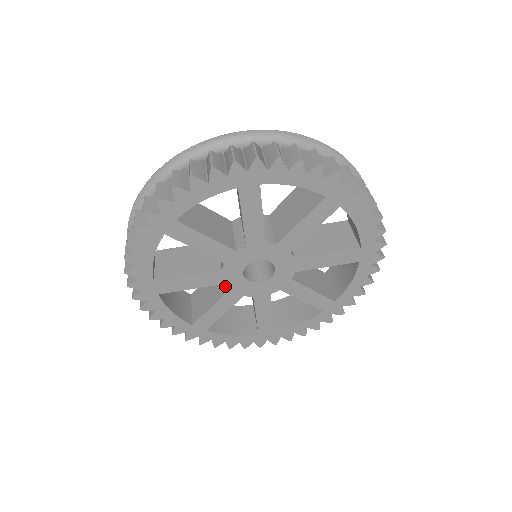
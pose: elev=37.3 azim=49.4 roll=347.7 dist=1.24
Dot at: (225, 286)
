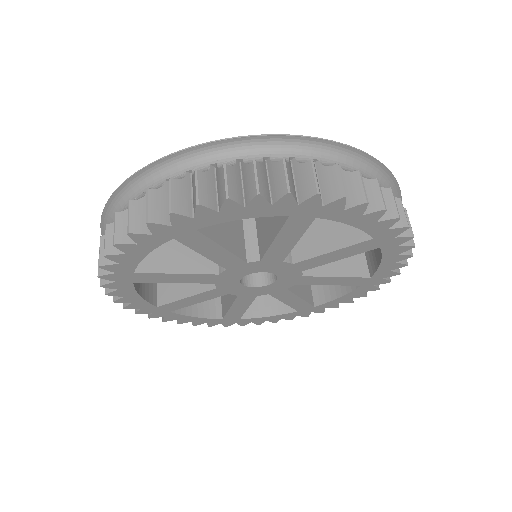
Dot at: occluded
